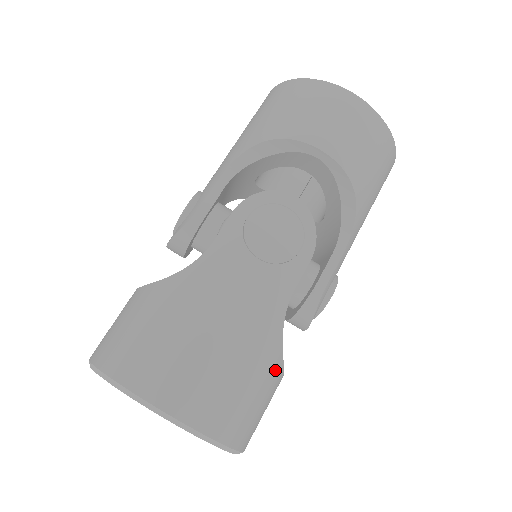
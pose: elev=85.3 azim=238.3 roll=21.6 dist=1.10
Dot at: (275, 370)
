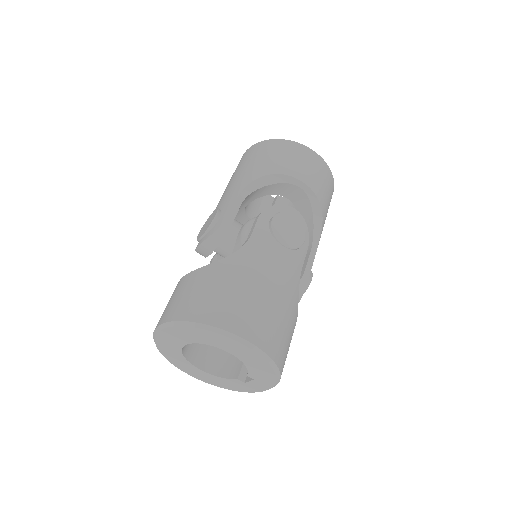
Dot at: (295, 322)
